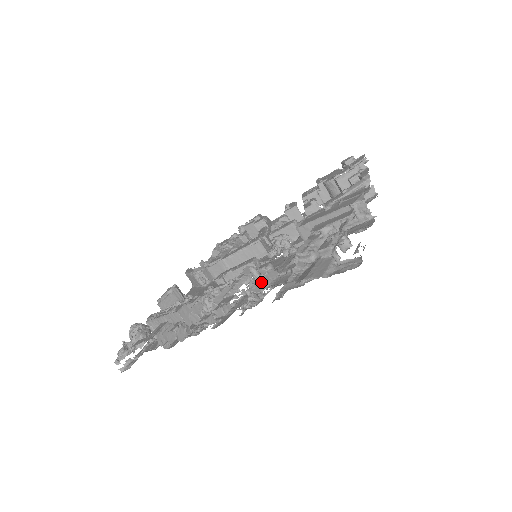
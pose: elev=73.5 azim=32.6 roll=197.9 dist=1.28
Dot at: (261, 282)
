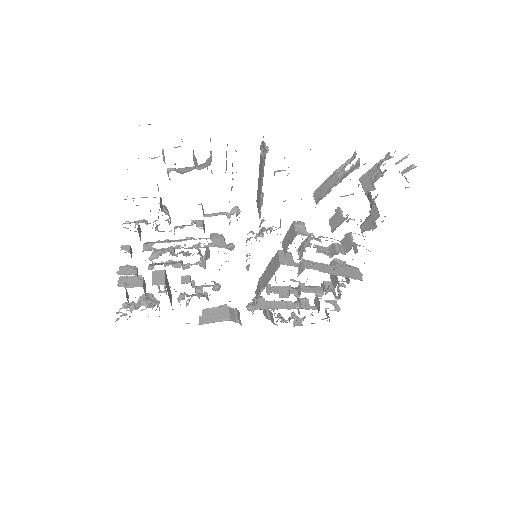
Dot at: occluded
